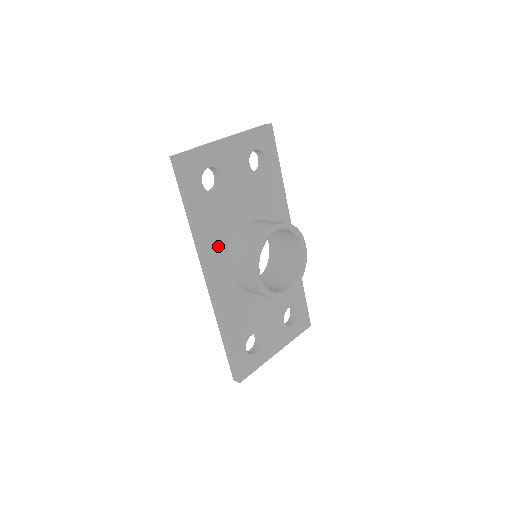
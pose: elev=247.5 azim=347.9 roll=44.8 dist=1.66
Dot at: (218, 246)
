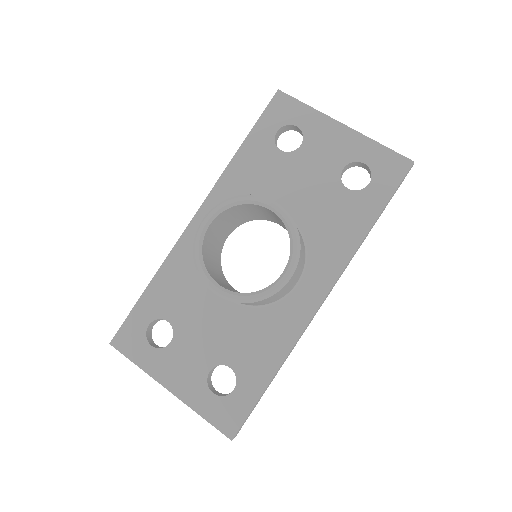
Dot at: occluded
